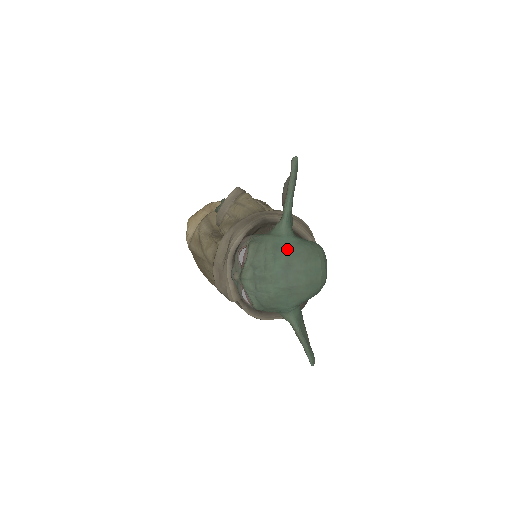
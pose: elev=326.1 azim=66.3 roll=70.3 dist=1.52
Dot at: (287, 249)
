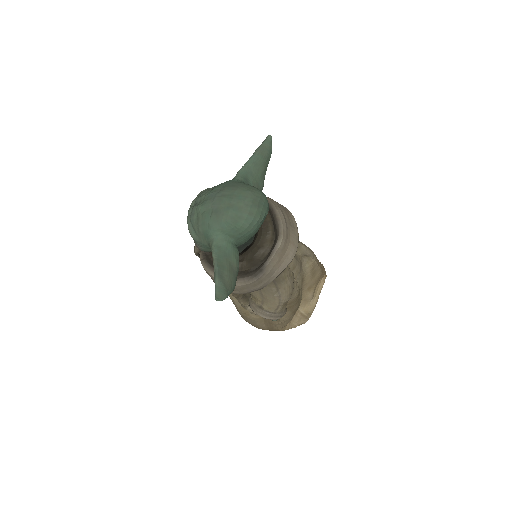
Dot at: (227, 183)
